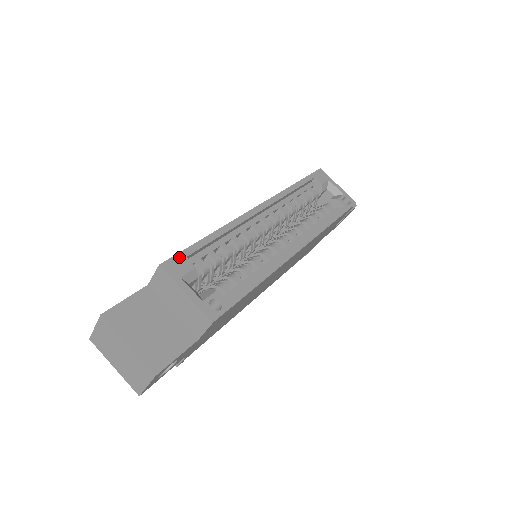
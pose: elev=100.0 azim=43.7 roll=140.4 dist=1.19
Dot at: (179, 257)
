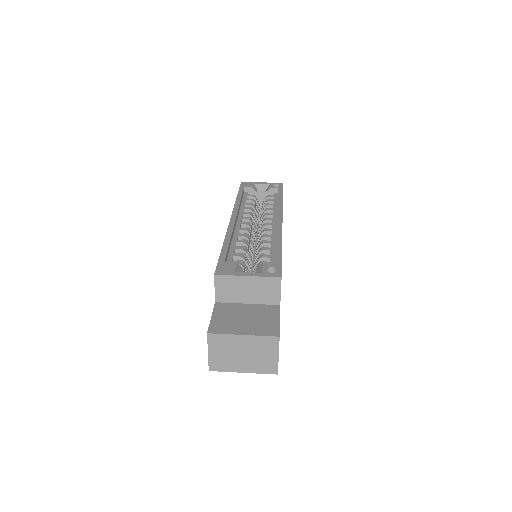
Dot at: (220, 265)
